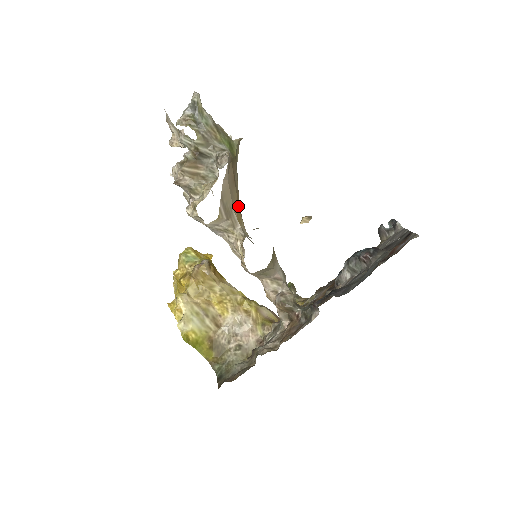
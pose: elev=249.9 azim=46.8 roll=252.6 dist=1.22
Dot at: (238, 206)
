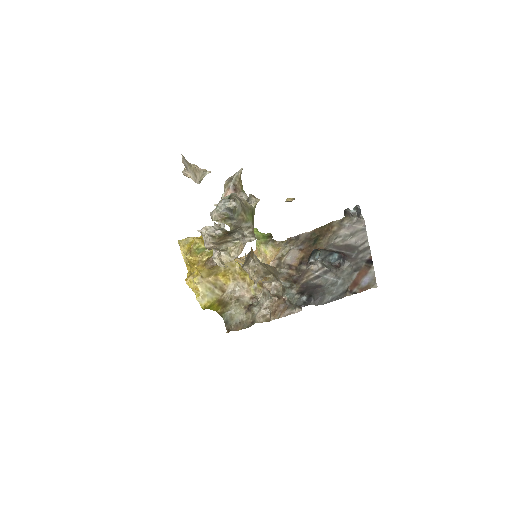
Dot at: occluded
